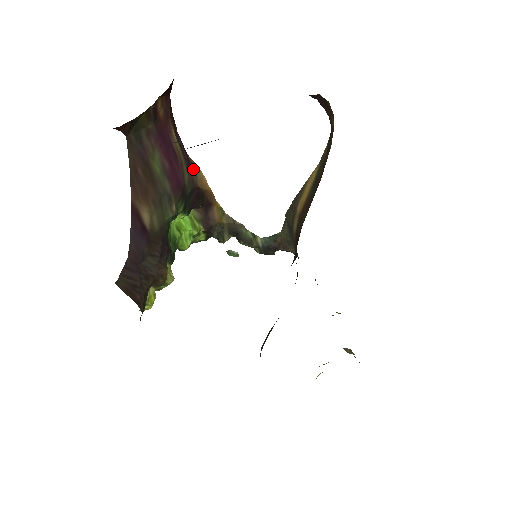
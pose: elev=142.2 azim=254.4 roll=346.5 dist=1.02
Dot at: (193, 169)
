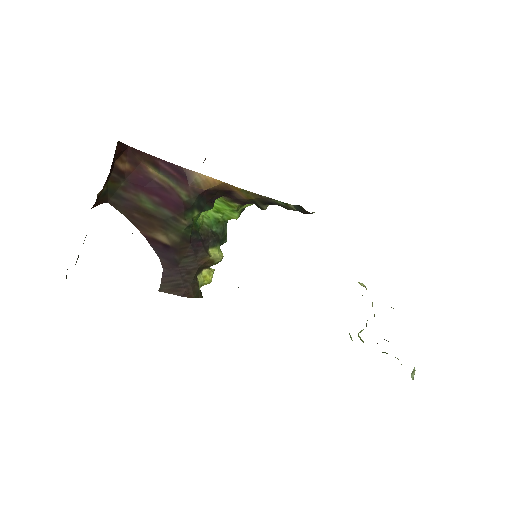
Dot at: (191, 180)
